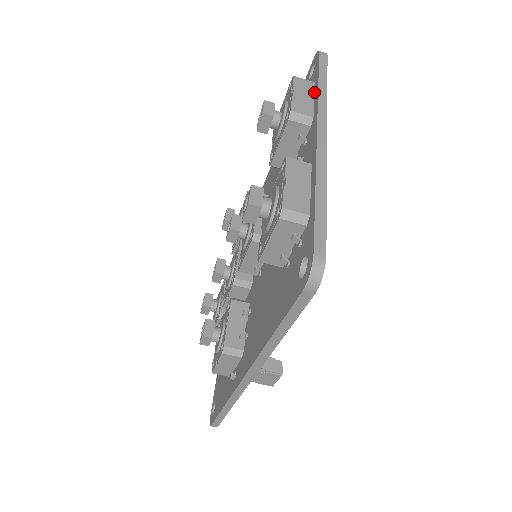
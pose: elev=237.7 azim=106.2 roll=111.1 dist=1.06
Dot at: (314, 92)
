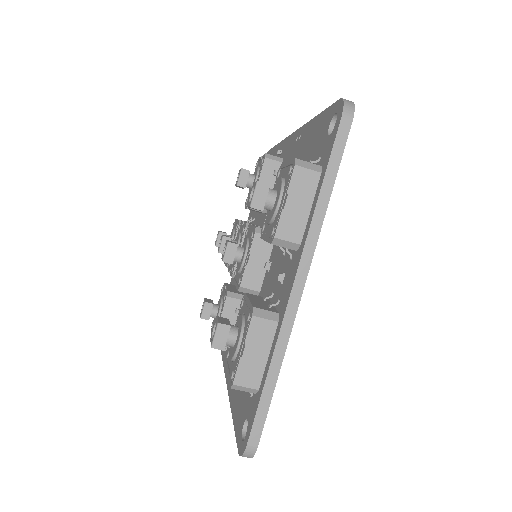
Dot at: (316, 192)
